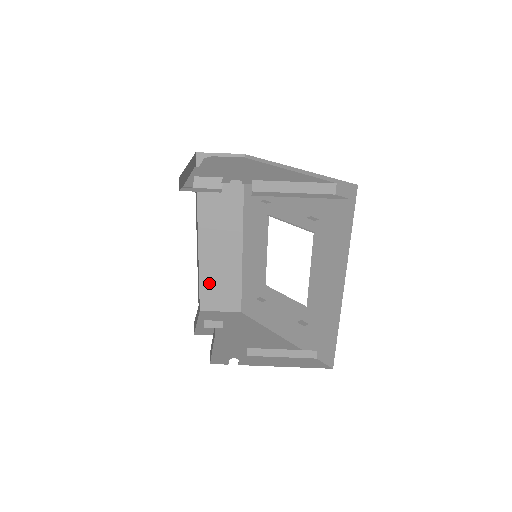
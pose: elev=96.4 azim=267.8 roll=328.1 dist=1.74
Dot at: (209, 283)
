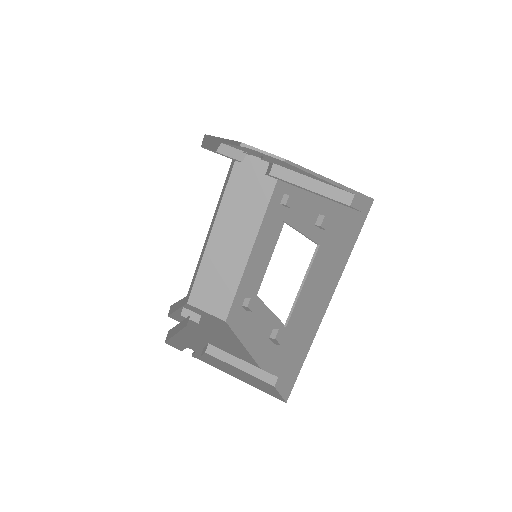
Dot at: (206, 278)
